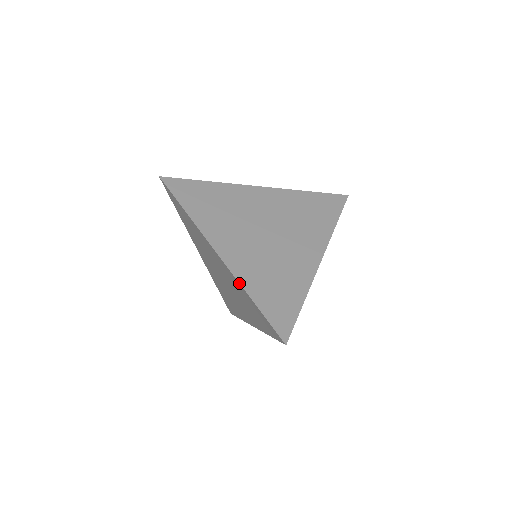
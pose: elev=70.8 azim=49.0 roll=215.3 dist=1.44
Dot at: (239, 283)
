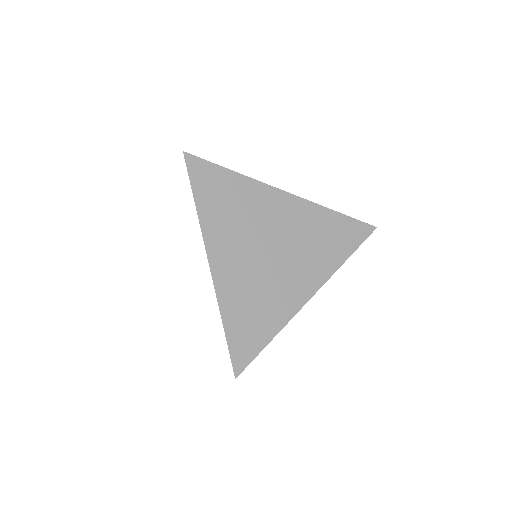
Dot at: (218, 303)
